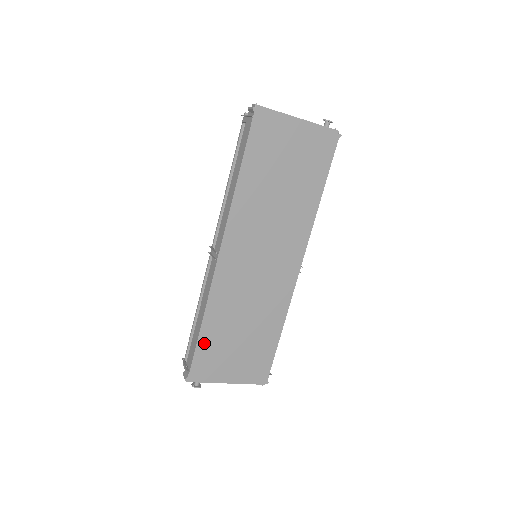
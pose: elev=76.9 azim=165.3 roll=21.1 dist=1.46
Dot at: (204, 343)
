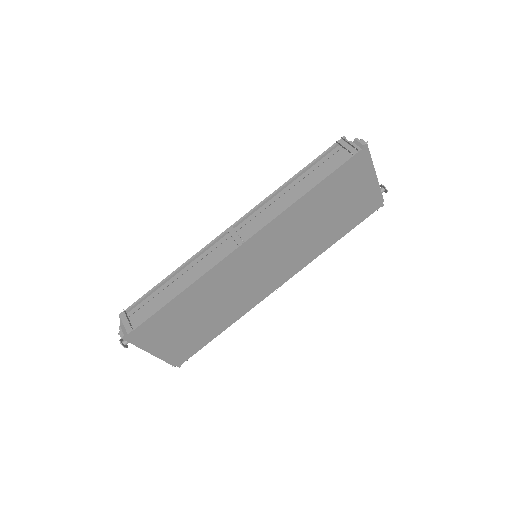
Dot at: (166, 311)
